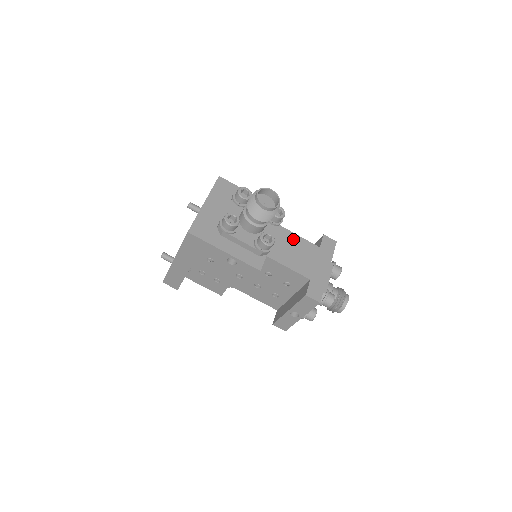
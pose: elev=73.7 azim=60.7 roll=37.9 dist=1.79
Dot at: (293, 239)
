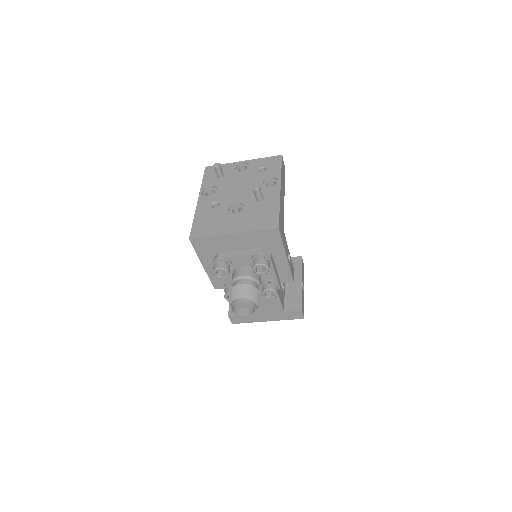
Dot at: occluded
